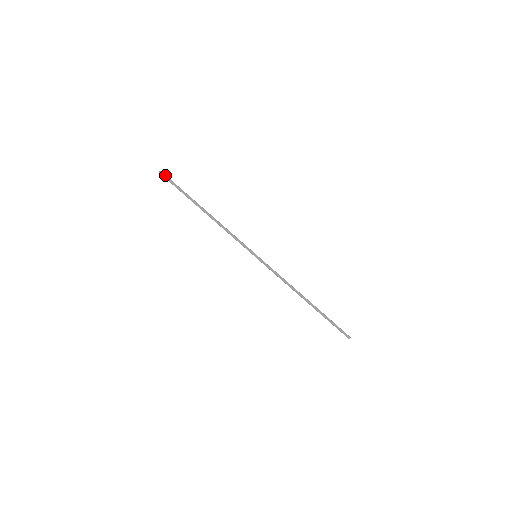
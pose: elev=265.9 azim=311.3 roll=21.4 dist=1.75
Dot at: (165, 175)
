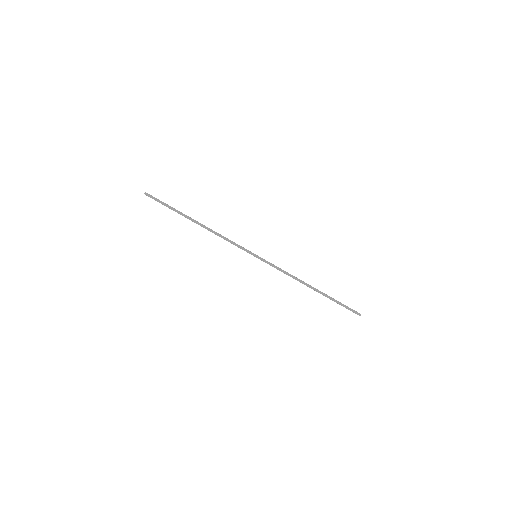
Dot at: (150, 197)
